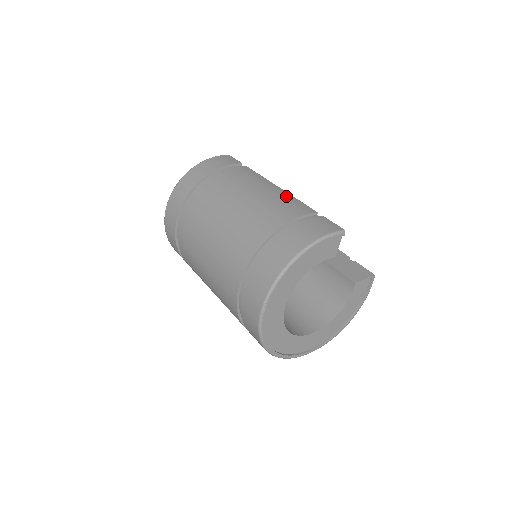
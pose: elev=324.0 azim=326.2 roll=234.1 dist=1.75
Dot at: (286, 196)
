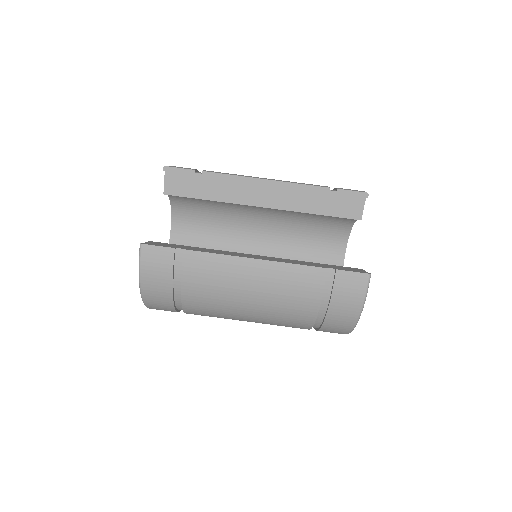
Dot at: (281, 271)
